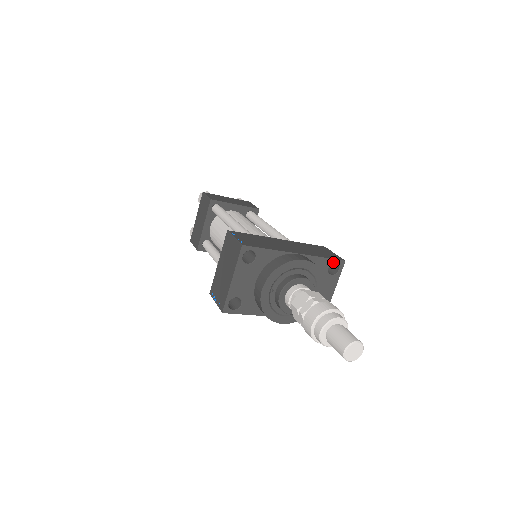
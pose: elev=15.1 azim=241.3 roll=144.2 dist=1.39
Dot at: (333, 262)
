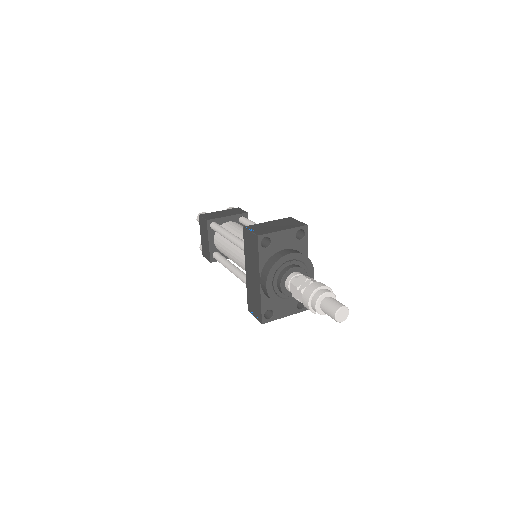
Dot at: occluded
